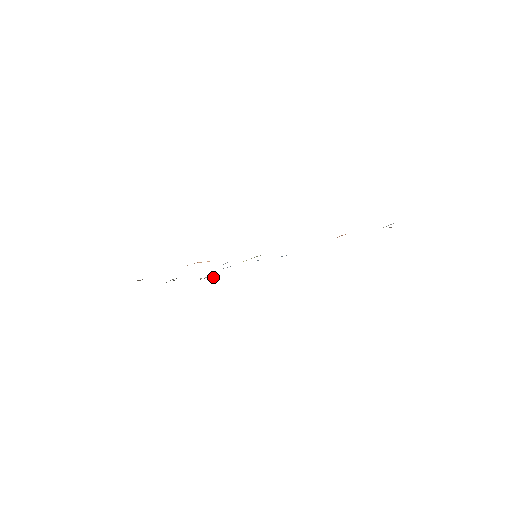
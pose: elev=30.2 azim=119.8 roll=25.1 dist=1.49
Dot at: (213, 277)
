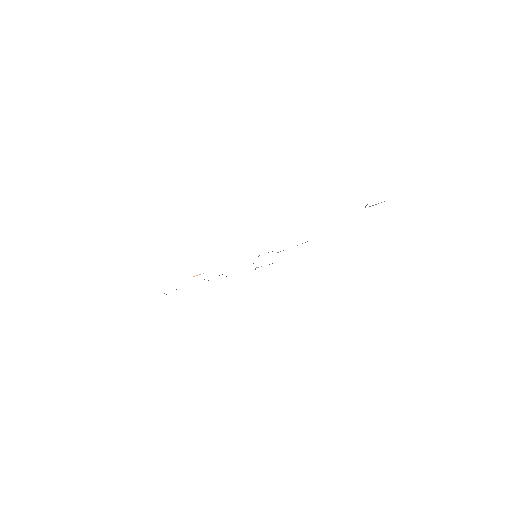
Dot at: occluded
